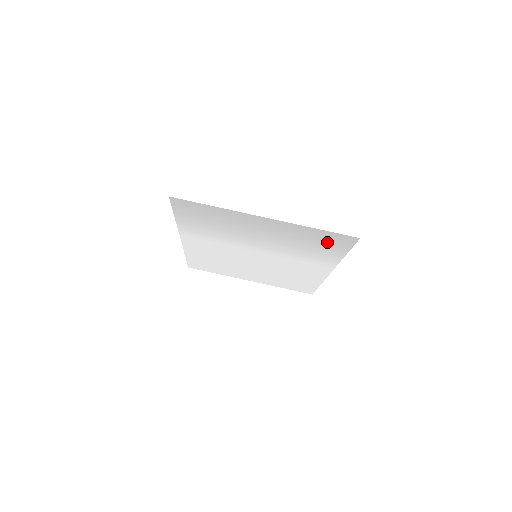
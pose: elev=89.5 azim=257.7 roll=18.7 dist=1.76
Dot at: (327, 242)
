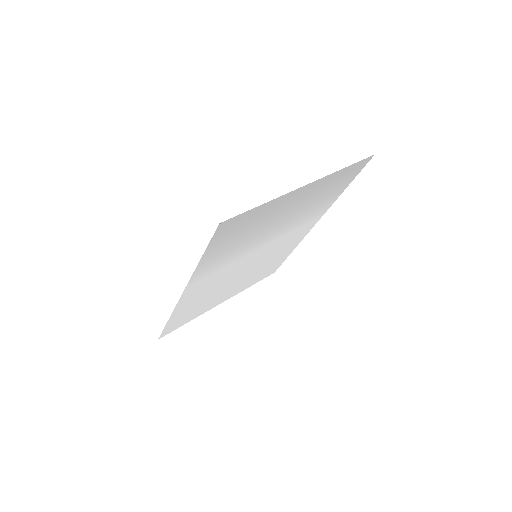
Dot at: (342, 181)
